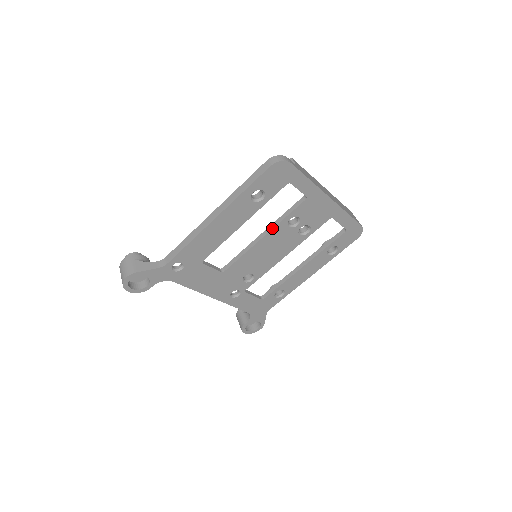
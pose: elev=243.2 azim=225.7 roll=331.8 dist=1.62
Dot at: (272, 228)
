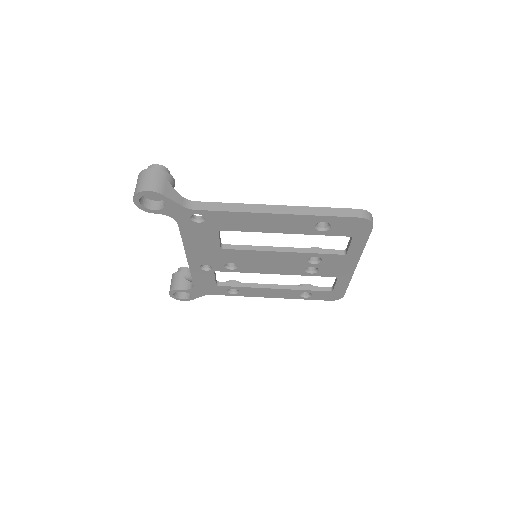
Dot at: (297, 251)
